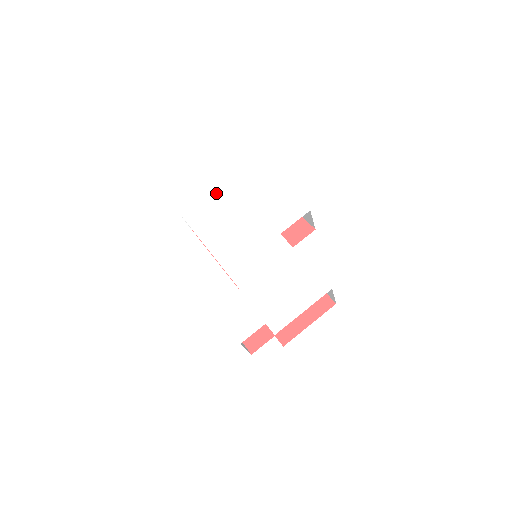
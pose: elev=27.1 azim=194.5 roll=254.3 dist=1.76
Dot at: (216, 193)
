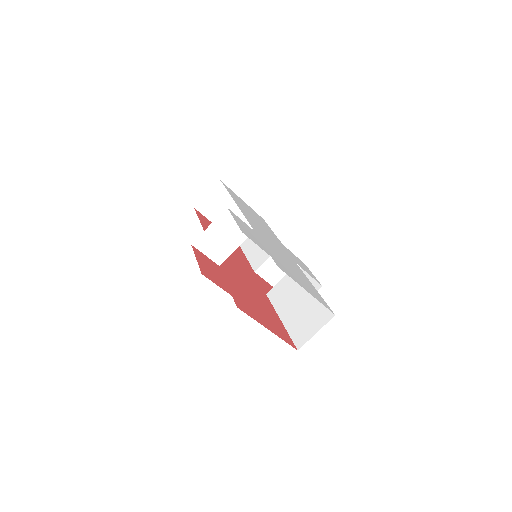
Dot at: occluded
